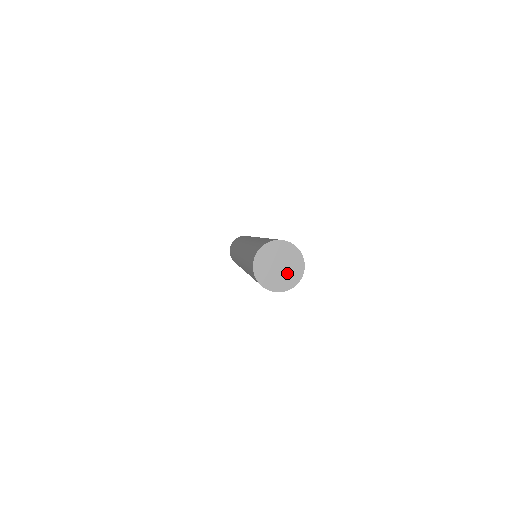
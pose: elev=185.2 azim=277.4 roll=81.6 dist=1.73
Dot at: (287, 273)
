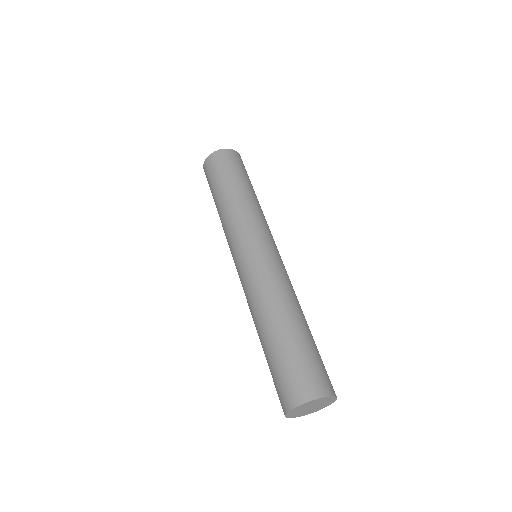
Dot at: (316, 408)
